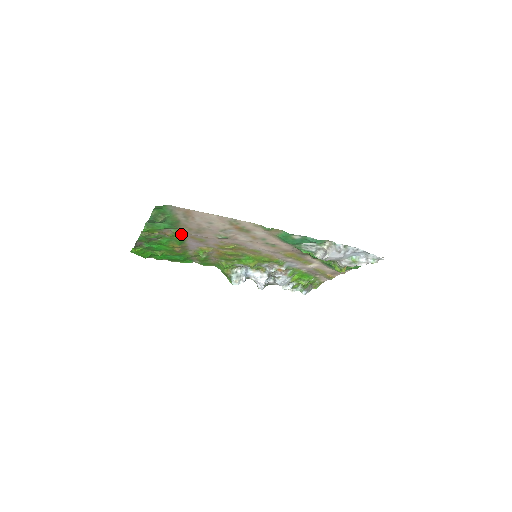
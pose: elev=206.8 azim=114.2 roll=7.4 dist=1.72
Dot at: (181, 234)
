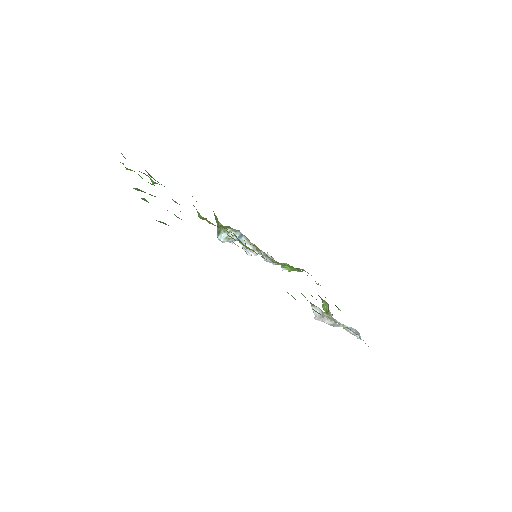
Dot at: occluded
